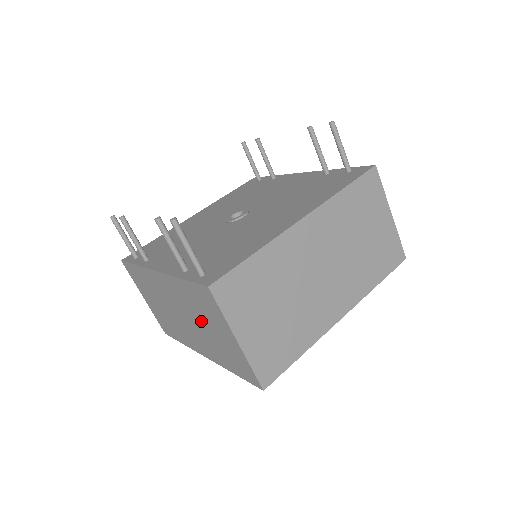
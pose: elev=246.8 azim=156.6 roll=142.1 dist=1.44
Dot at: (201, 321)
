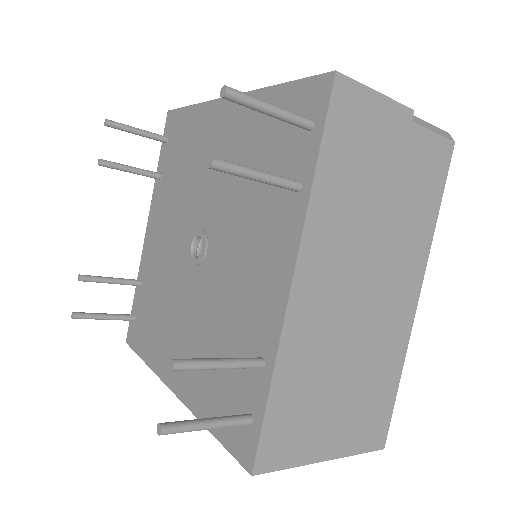
Dot at: occluded
